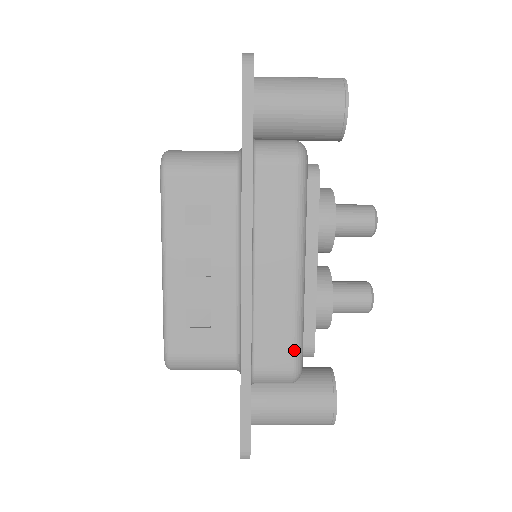
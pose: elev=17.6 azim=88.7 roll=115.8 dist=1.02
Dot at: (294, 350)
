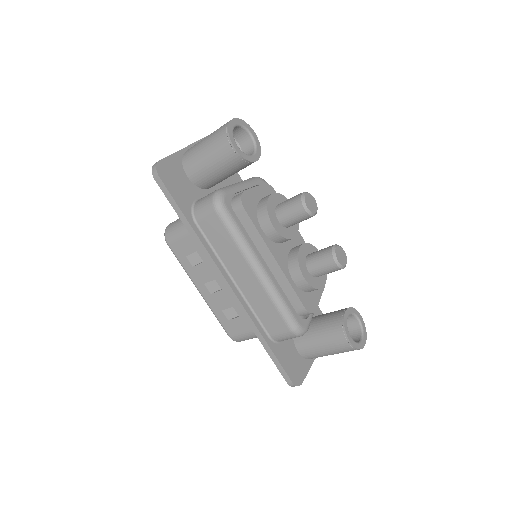
Dot at: (284, 319)
